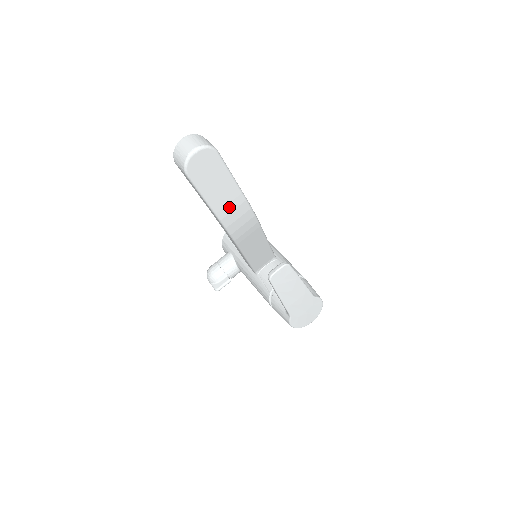
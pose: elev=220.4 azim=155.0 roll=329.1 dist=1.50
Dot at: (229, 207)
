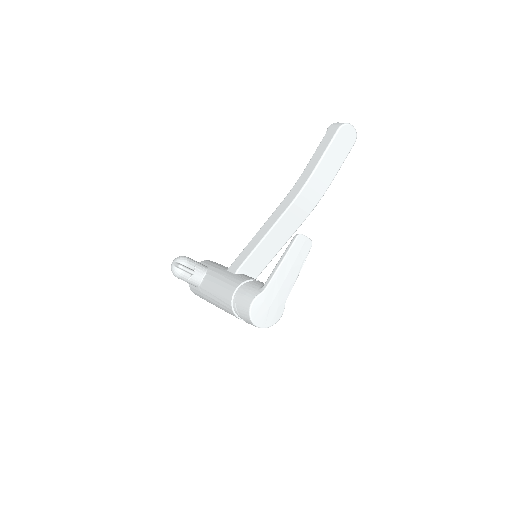
Dot at: (322, 175)
